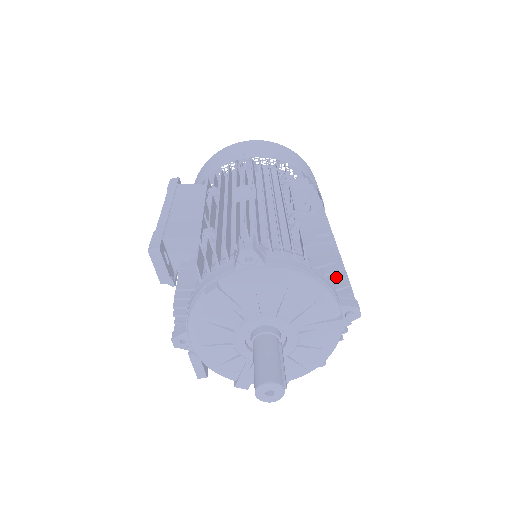
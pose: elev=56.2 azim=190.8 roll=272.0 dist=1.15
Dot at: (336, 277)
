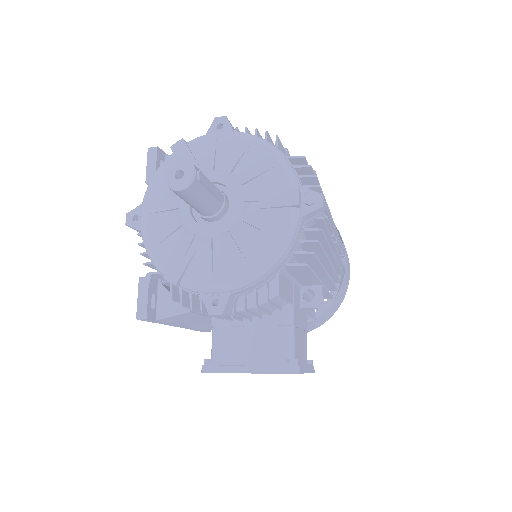
Dot at: (306, 177)
